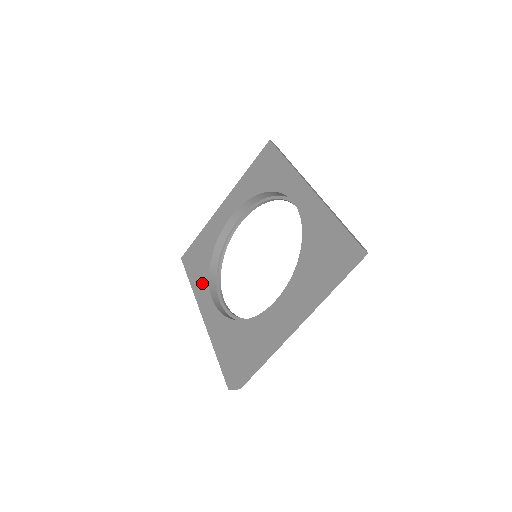
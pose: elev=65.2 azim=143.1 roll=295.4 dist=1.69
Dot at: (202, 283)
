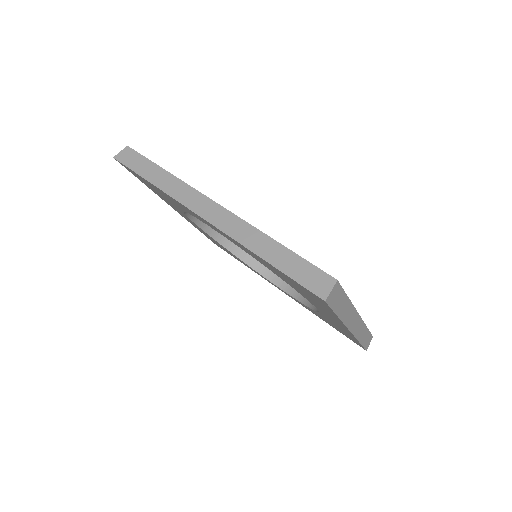
Dot at: occluded
